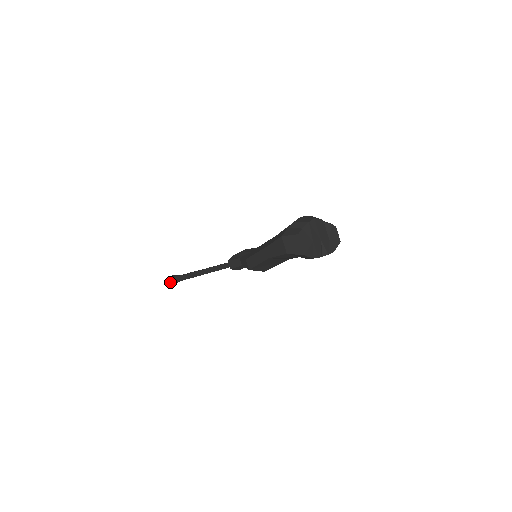
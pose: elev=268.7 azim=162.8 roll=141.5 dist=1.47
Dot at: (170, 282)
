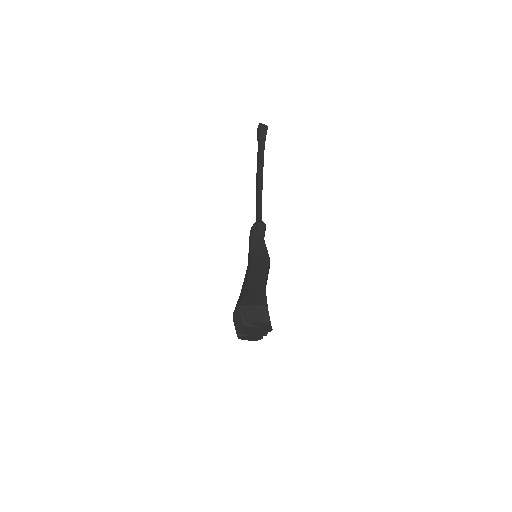
Dot at: occluded
